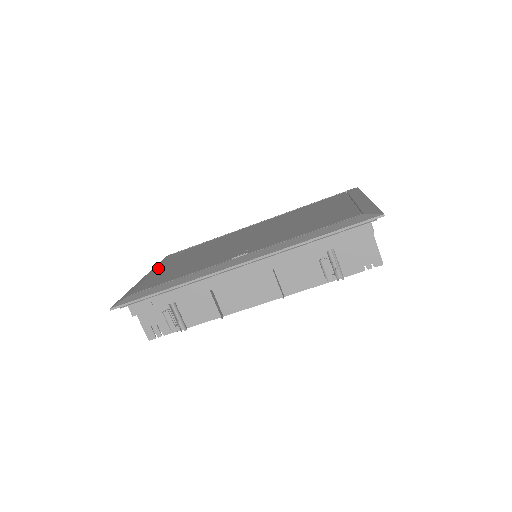
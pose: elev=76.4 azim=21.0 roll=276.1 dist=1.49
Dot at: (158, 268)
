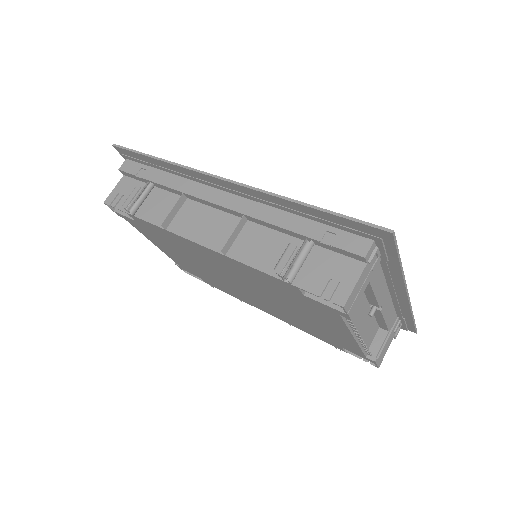
Dot at: occluded
